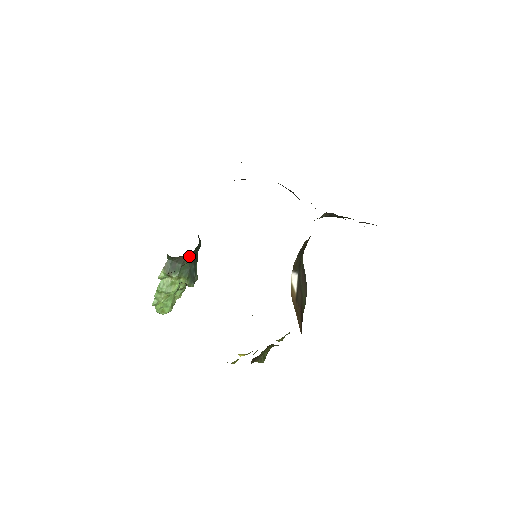
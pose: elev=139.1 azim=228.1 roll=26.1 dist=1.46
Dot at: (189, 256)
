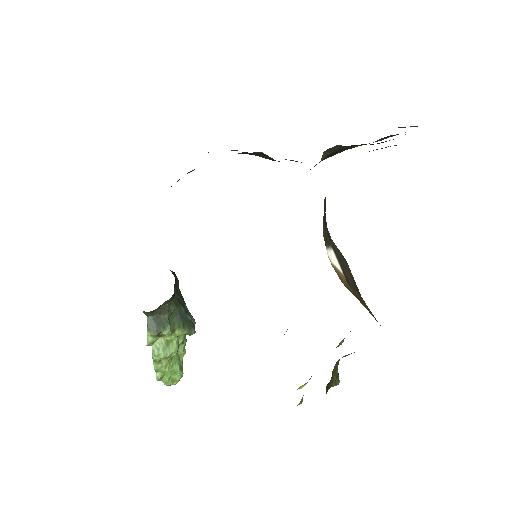
Dot at: (171, 299)
